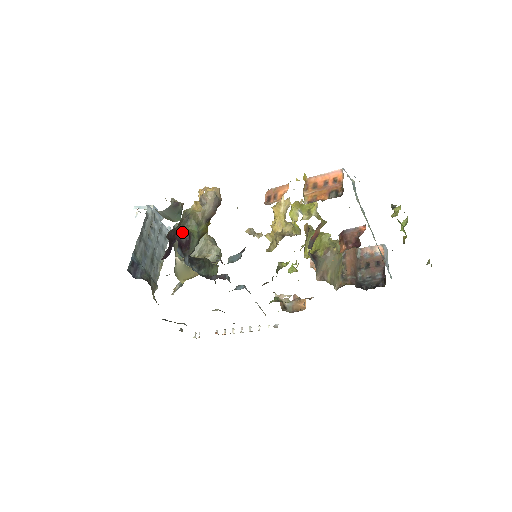
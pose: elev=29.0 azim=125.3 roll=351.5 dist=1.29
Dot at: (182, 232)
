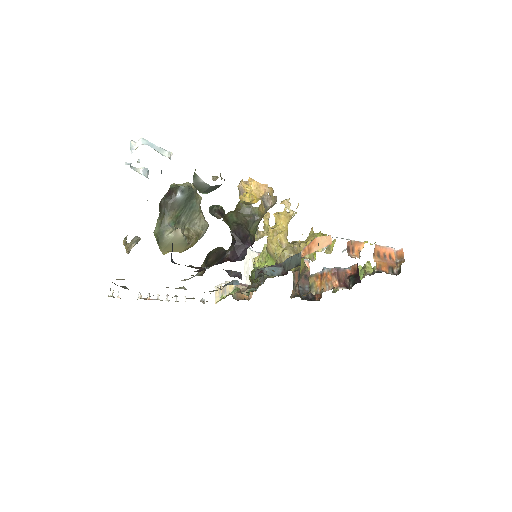
Dot at: (251, 235)
